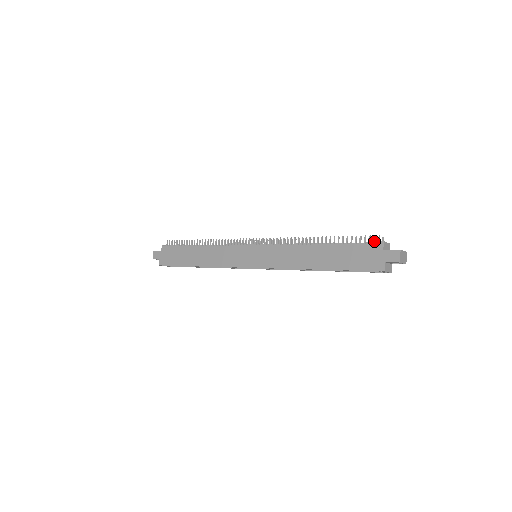
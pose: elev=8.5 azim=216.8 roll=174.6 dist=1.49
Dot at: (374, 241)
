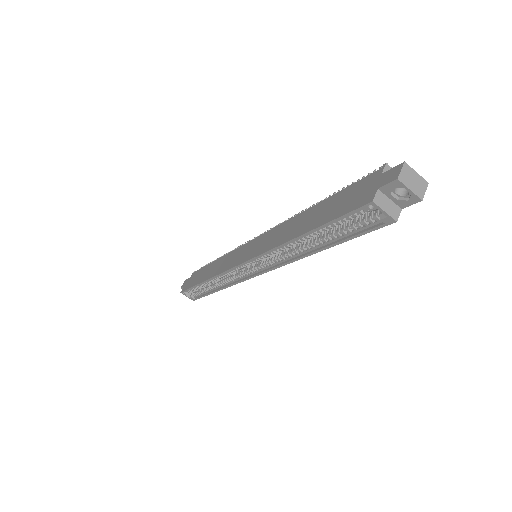
Dot at: occluded
